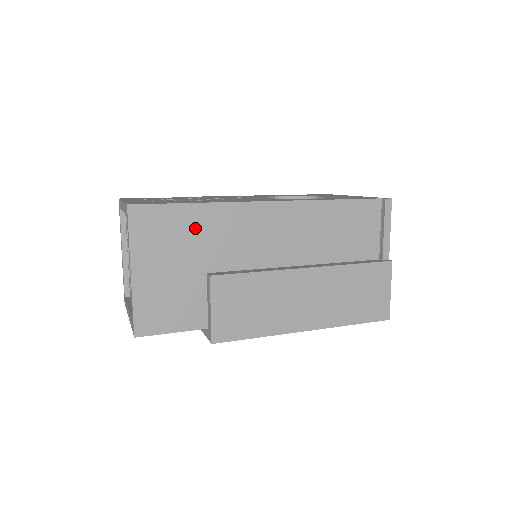
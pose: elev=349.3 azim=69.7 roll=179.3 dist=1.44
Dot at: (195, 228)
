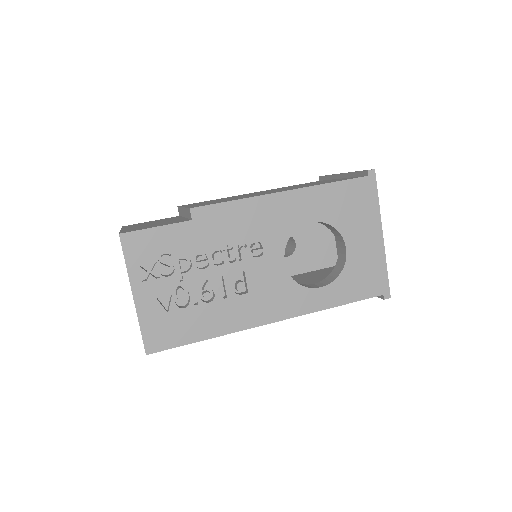
Dot at: occluded
